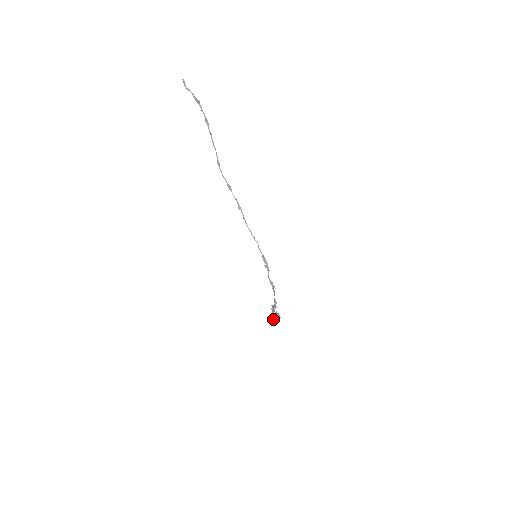
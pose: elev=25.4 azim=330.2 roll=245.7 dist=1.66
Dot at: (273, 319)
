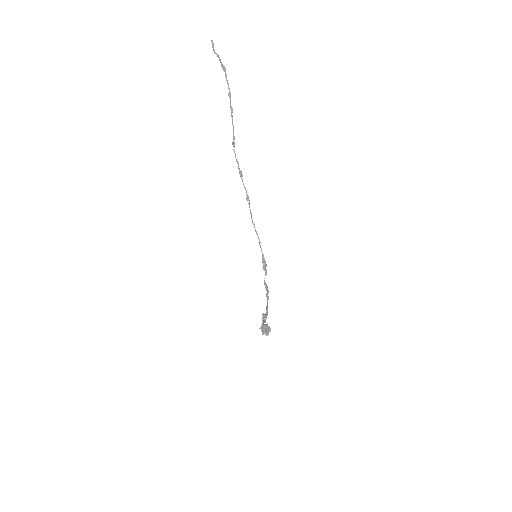
Dot at: (262, 331)
